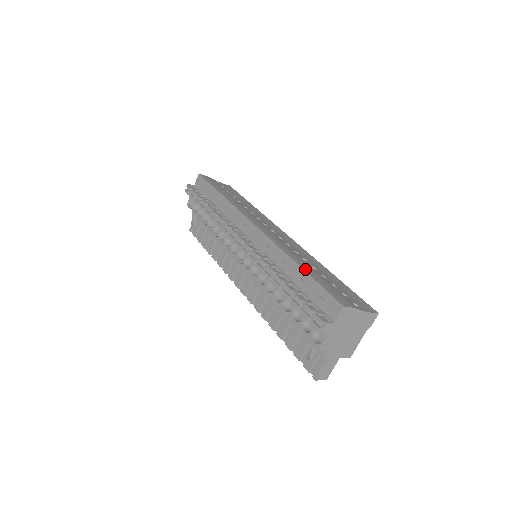
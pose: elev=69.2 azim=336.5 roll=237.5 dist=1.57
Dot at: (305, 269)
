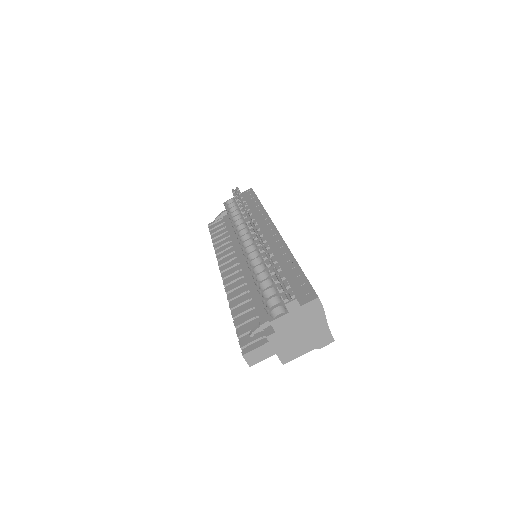
Dot at: occluded
